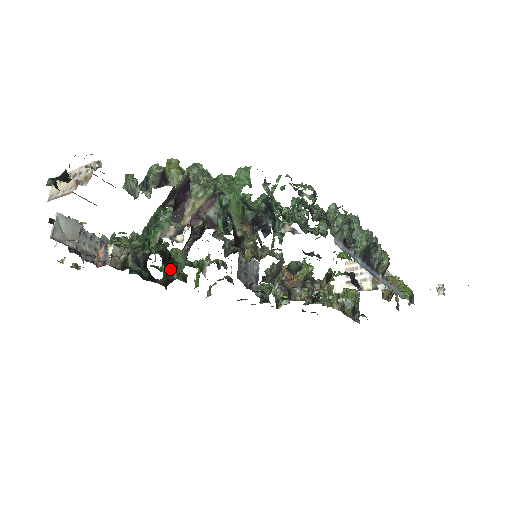
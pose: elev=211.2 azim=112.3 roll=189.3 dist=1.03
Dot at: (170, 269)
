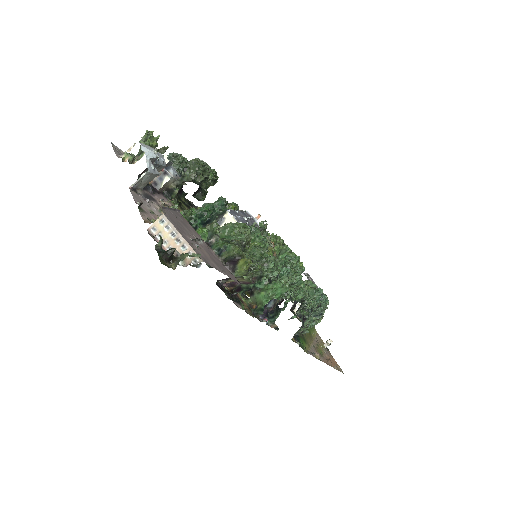
Dot at: (198, 207)
